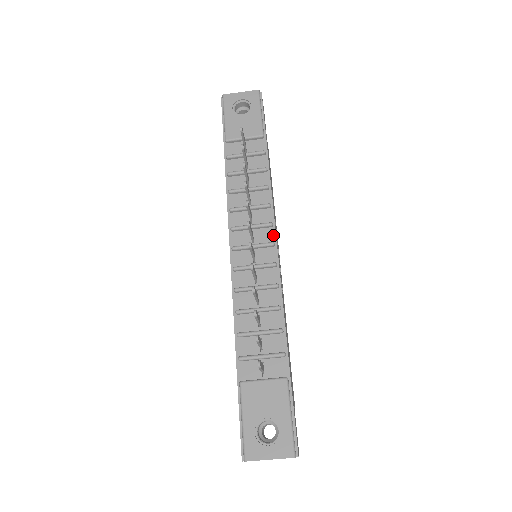
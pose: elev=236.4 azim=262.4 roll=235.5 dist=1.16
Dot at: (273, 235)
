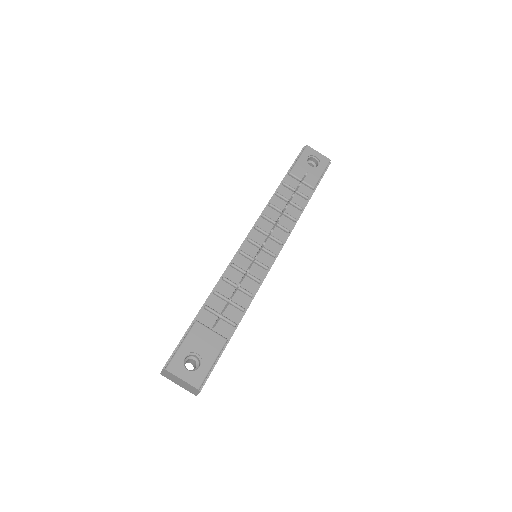
Dot at: (278, 250)
